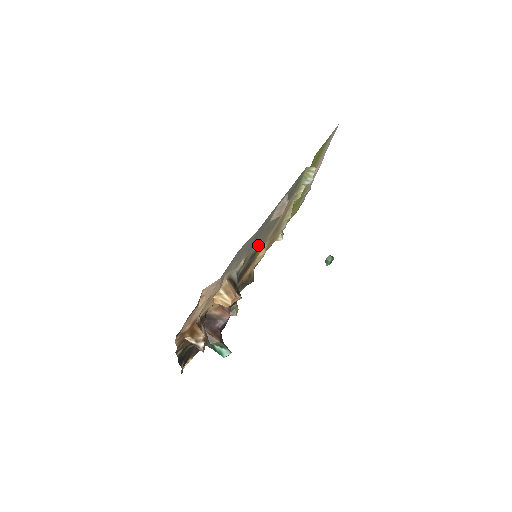
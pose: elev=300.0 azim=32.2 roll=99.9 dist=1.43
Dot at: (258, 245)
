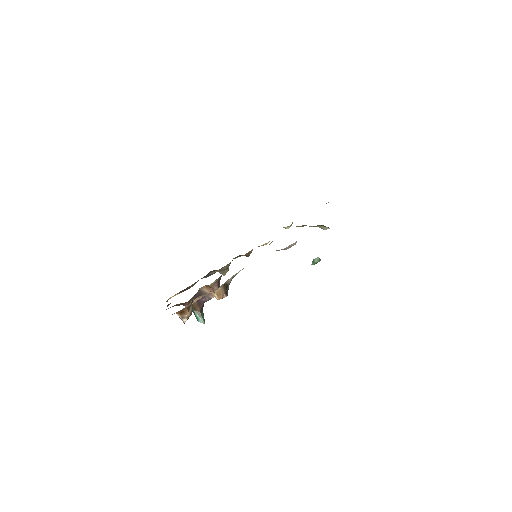
Dot at: occluded
